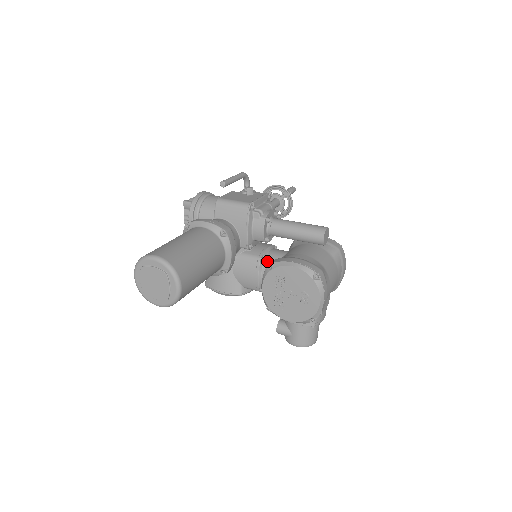
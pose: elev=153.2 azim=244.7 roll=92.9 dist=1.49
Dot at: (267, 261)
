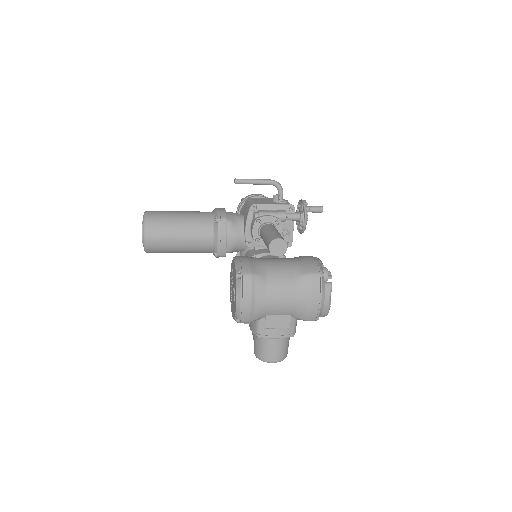
Dot at: occluded
